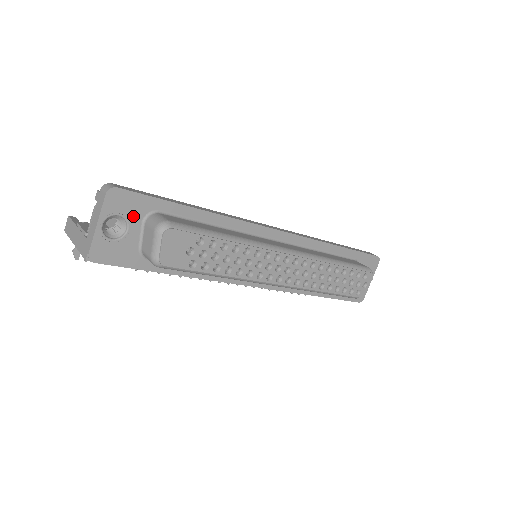
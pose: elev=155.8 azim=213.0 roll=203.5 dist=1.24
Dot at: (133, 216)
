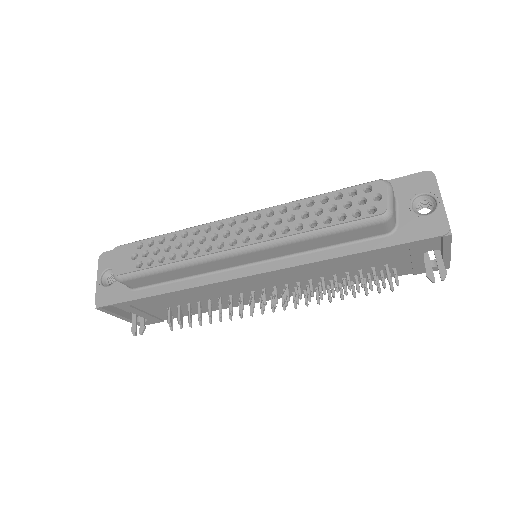
Dot at: occluded
